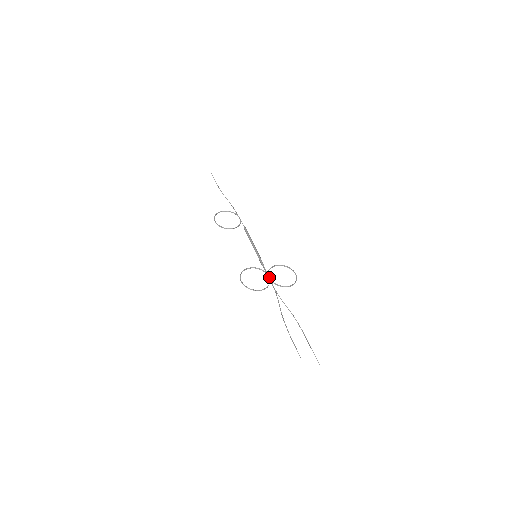
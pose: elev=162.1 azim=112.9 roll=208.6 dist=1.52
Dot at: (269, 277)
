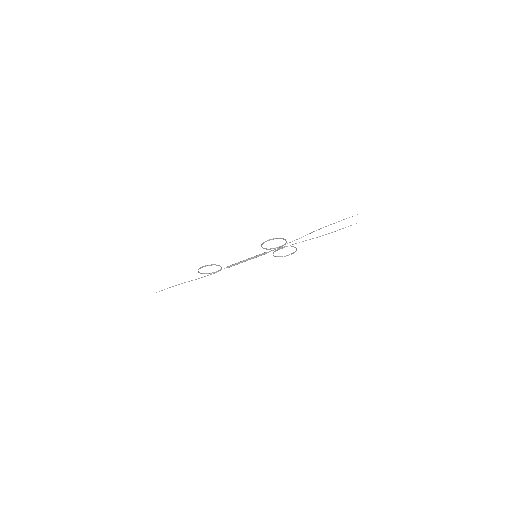
Dot at: (280, 246)
